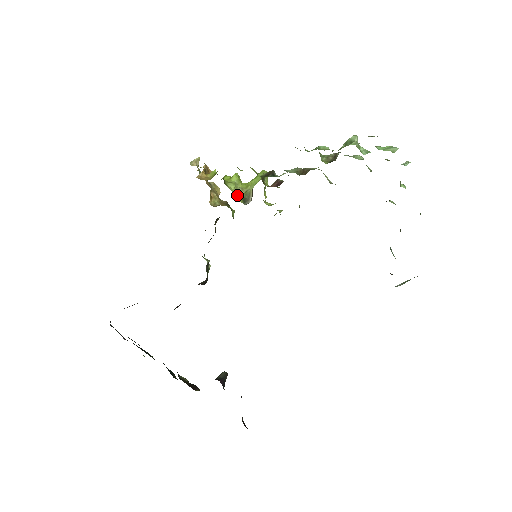
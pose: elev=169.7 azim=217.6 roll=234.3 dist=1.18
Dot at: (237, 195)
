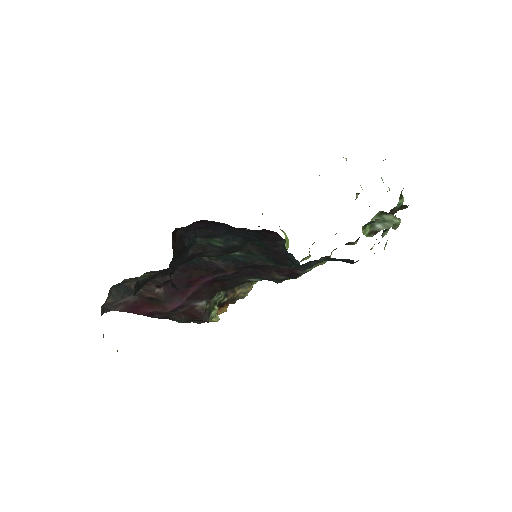
Dot at: occluded
